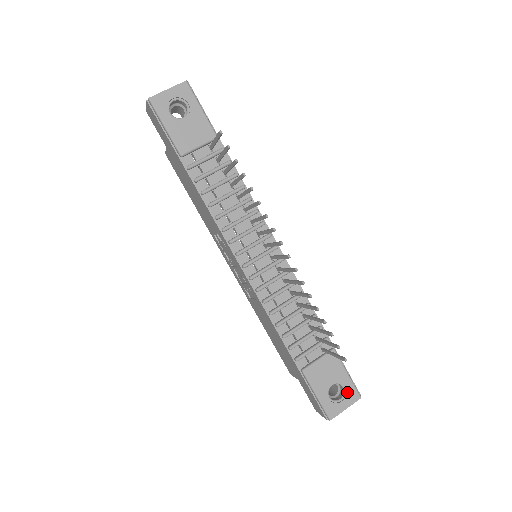
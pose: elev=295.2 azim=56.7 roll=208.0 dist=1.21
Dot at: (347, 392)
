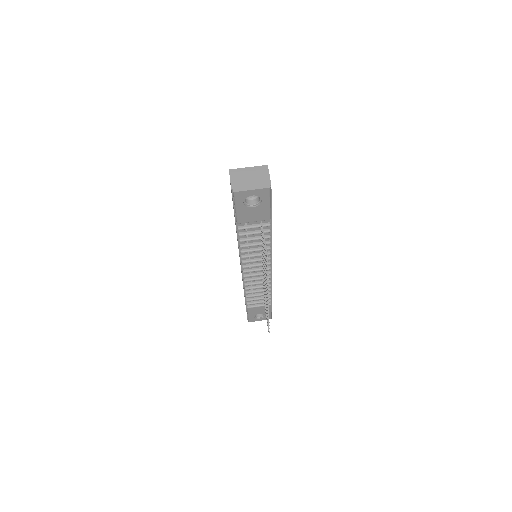
Dot at: (265, 317)
